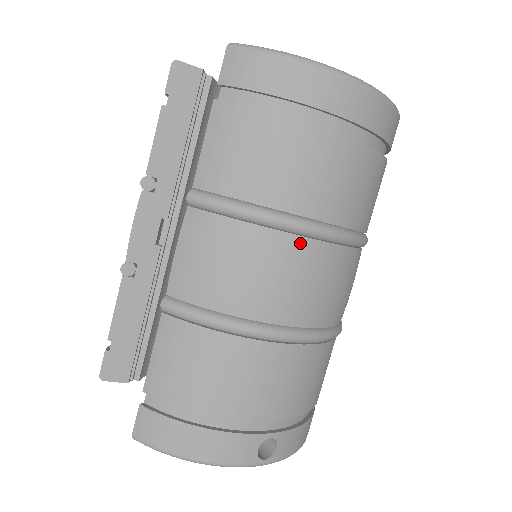
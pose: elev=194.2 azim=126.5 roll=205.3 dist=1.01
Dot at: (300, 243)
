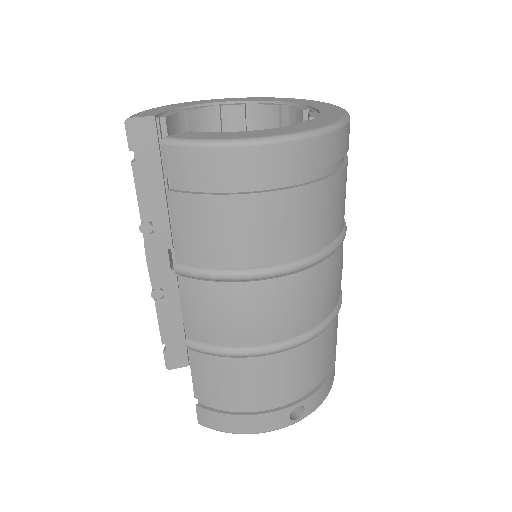
Dot at: (276, 283)
